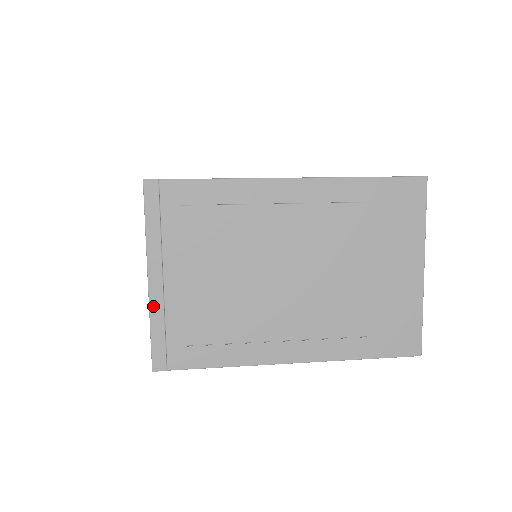
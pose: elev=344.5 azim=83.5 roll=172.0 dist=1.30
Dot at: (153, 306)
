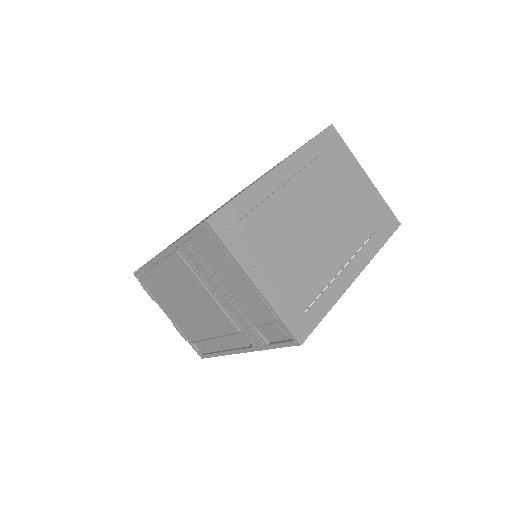
Dot at: (271, 300)
